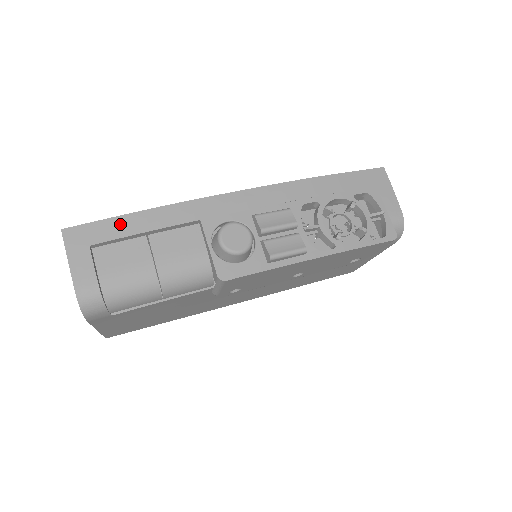
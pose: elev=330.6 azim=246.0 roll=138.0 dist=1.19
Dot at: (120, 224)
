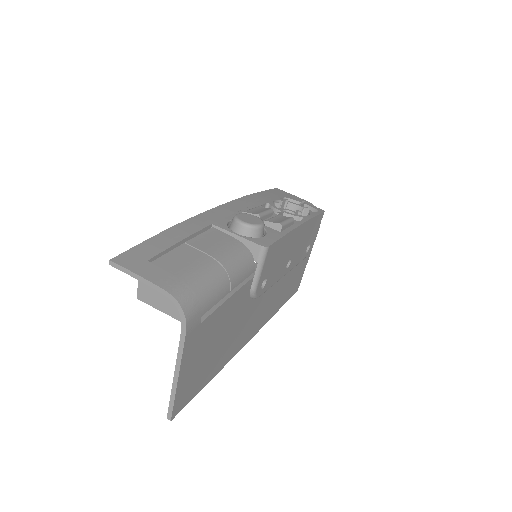
Dot at: (157, 242)
